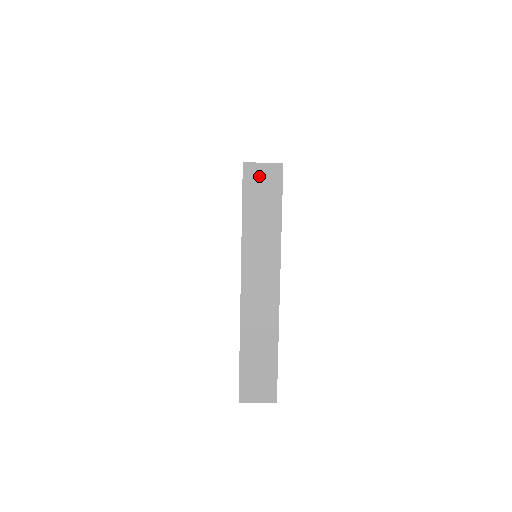
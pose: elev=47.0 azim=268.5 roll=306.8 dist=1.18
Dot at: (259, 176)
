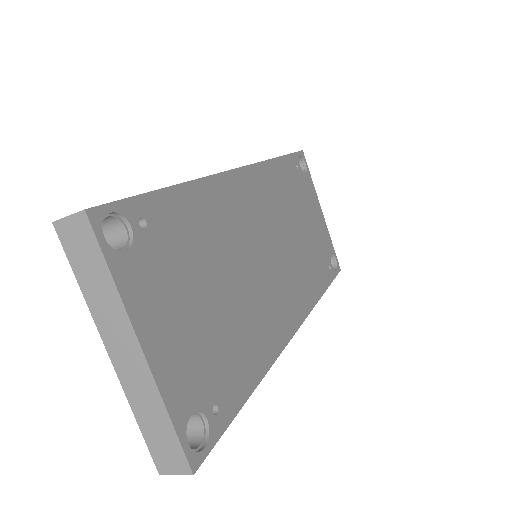
Dot at: (71, 232)
